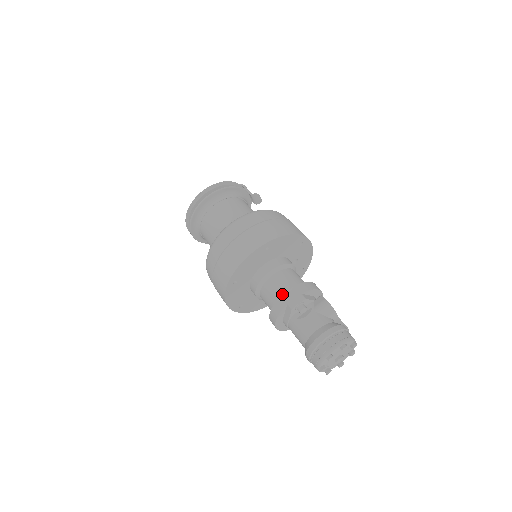
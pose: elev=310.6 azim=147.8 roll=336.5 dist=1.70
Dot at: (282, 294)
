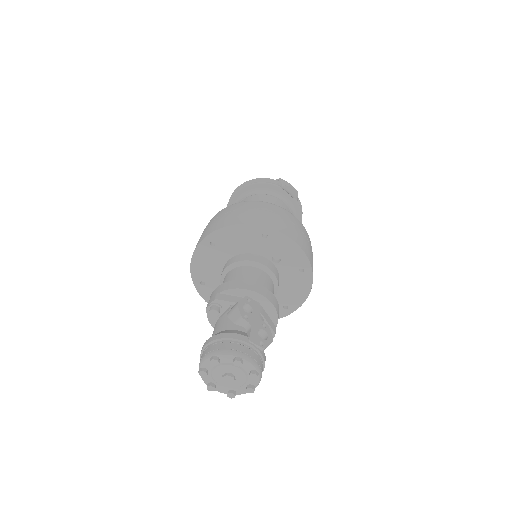
Dot at: occluded
